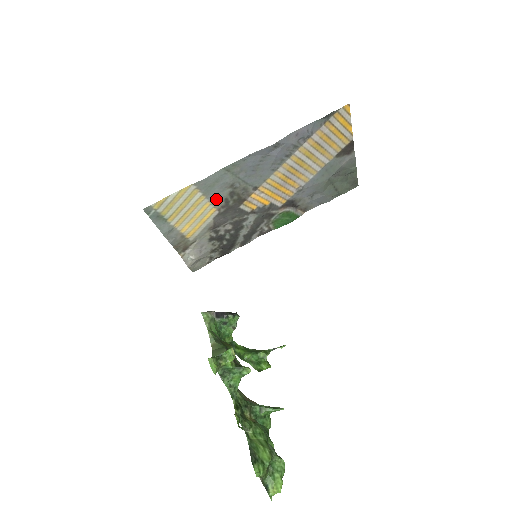
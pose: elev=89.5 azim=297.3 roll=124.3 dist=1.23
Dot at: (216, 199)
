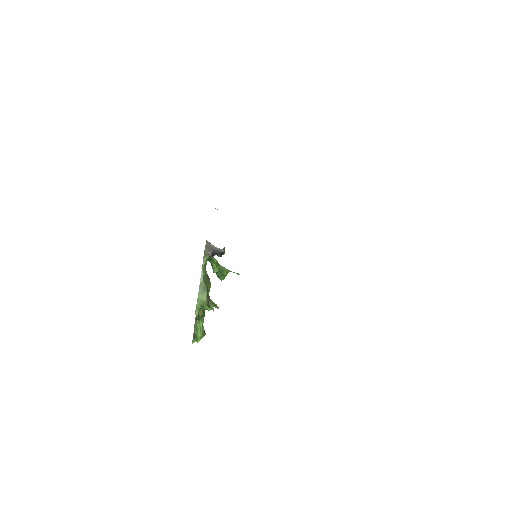
Dot at: occluded
